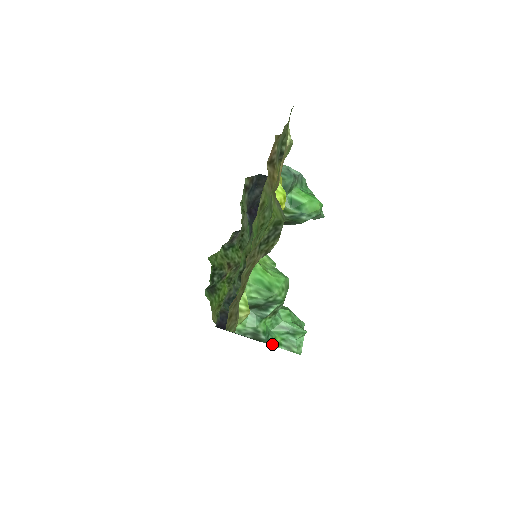
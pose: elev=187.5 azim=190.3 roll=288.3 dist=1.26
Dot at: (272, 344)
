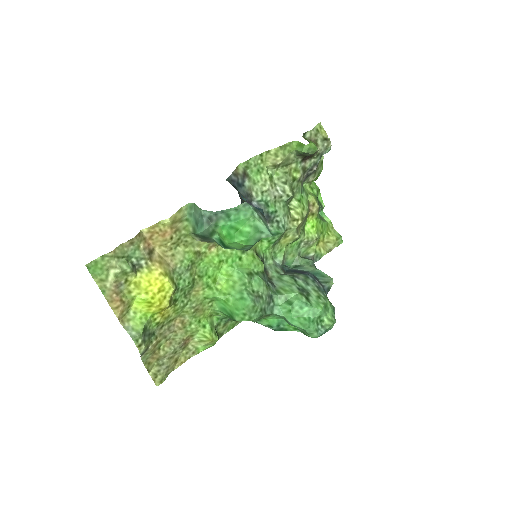
Dot at: (286, 330)
